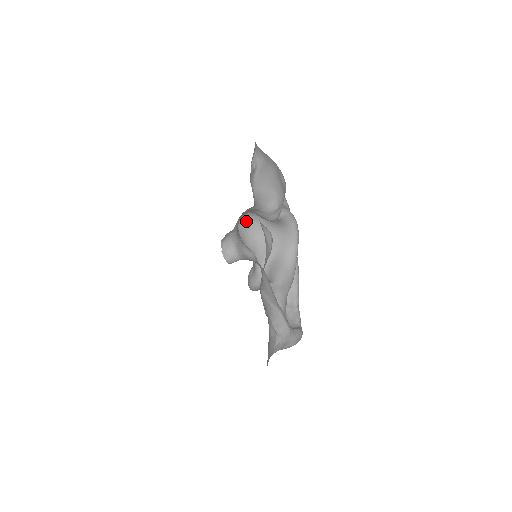
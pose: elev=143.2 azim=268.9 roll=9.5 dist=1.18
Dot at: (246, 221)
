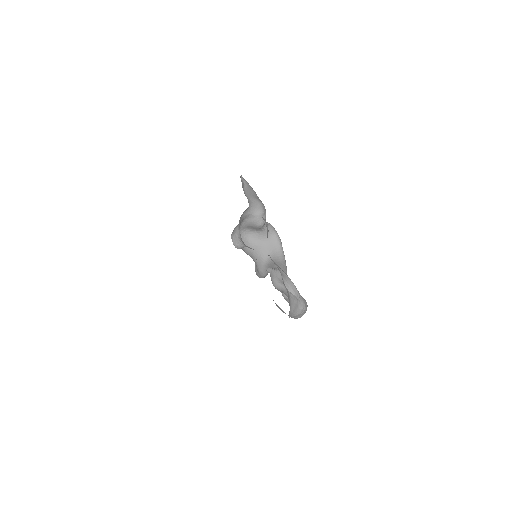
Dot at: (242, 239)
